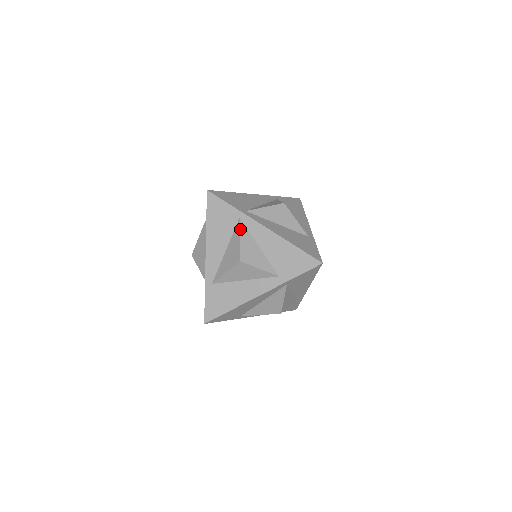
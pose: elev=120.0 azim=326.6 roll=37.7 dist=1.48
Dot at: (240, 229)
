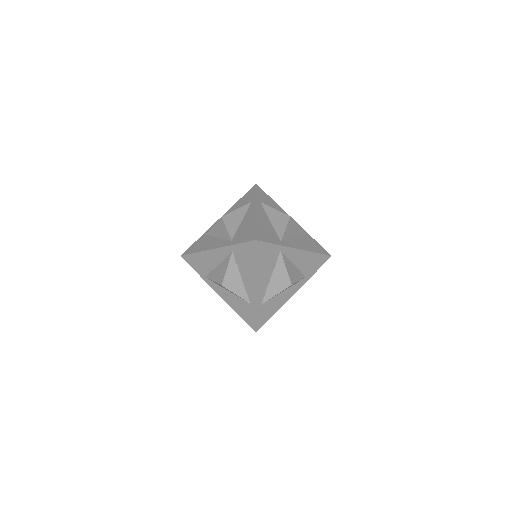
Dot at: (244, 206)
